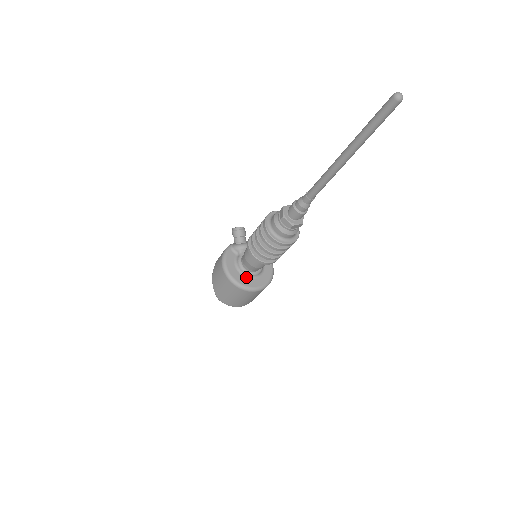
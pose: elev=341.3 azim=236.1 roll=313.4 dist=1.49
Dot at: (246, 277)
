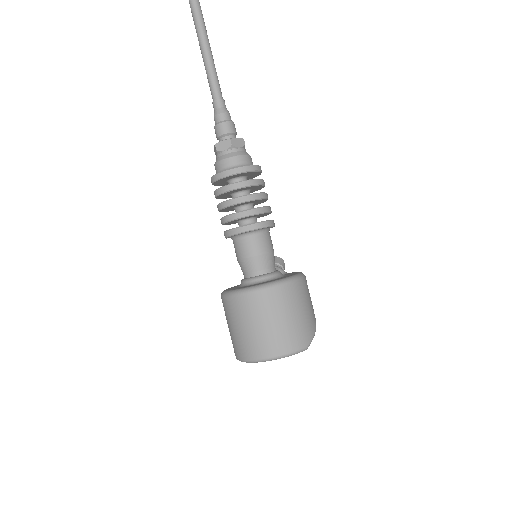
Dot at: occluded
